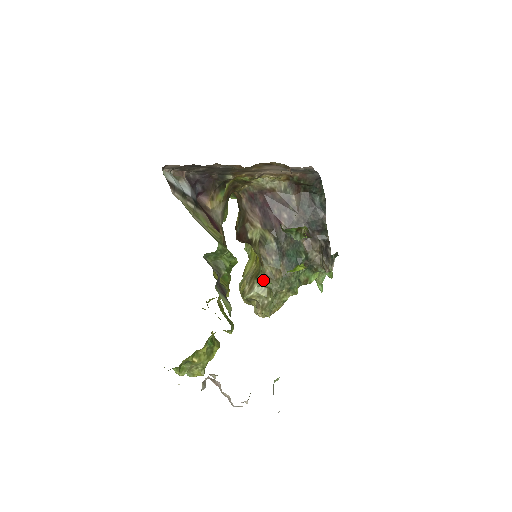
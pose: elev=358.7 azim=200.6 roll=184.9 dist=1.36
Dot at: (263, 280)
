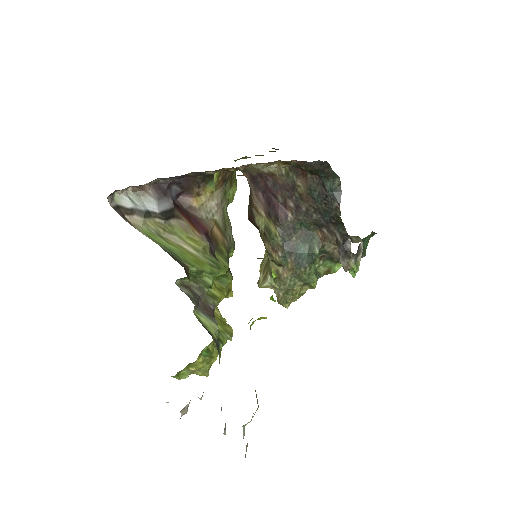
Dot at: (271, 276)
